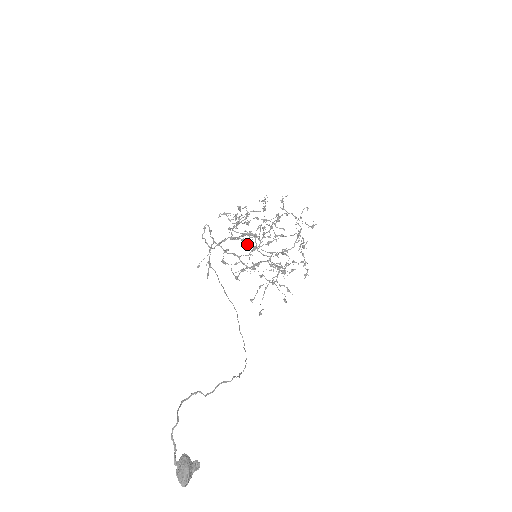
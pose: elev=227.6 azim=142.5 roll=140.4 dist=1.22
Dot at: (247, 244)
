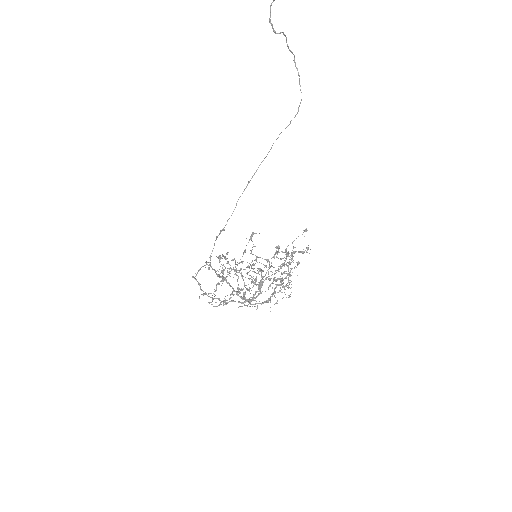
Dot at: (240, 306)
